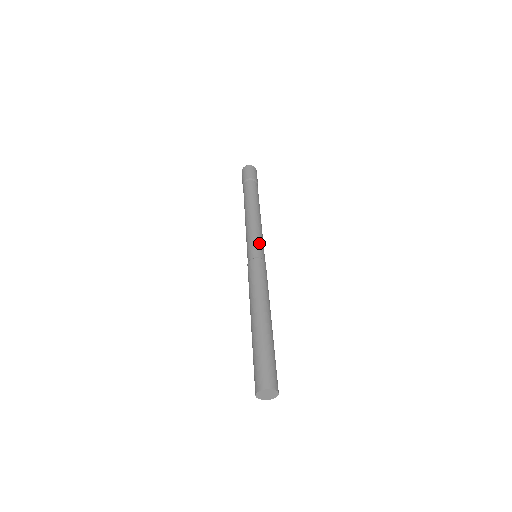
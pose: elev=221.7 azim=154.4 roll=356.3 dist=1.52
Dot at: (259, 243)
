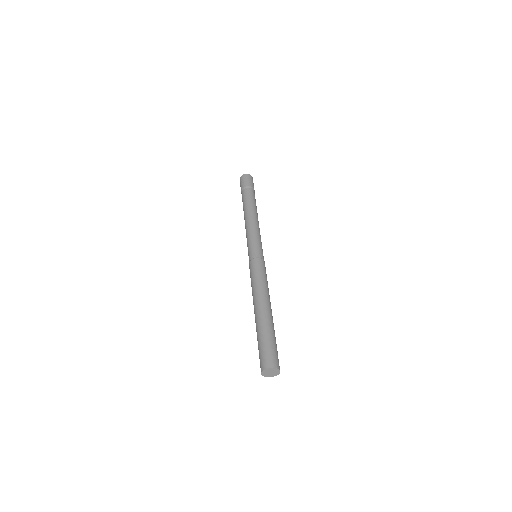
Dot at: (257, 244)
